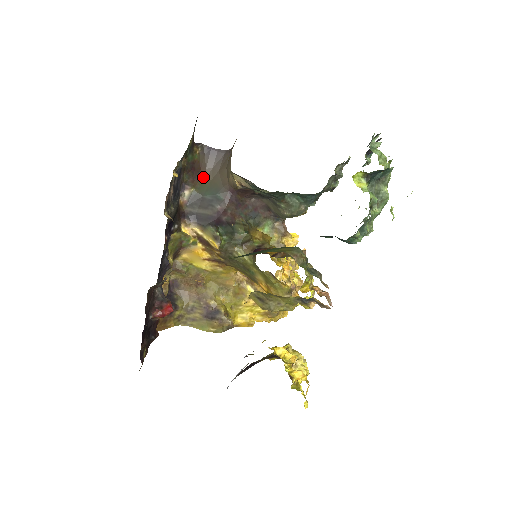
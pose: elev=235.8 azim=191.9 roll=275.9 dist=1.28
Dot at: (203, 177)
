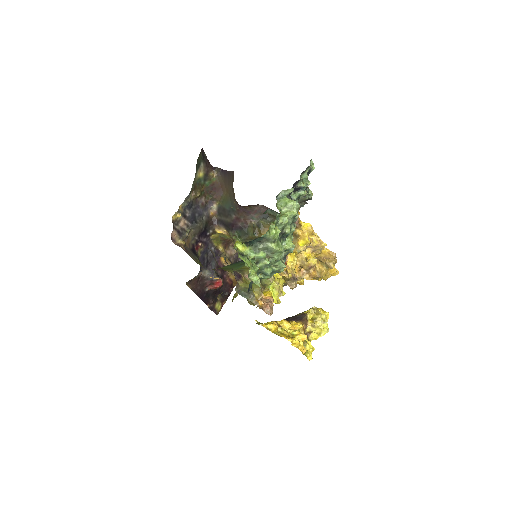
Dot at: (224, 192)
